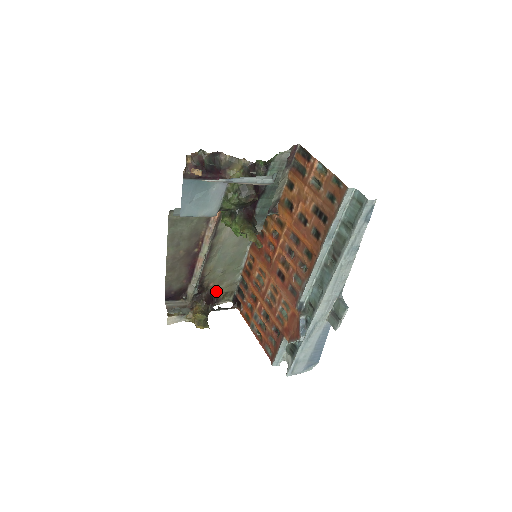
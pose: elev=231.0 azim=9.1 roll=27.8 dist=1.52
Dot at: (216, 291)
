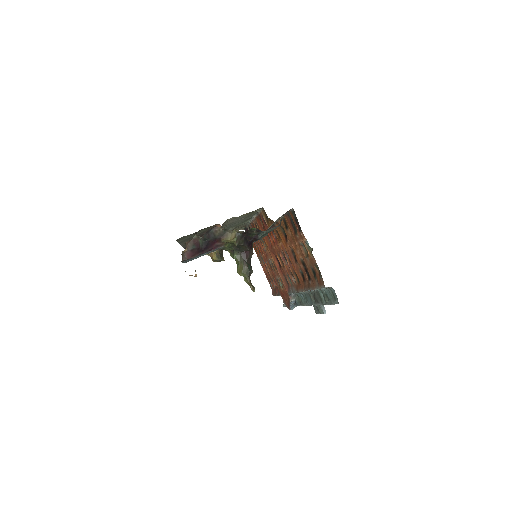
Dot at: occluded
